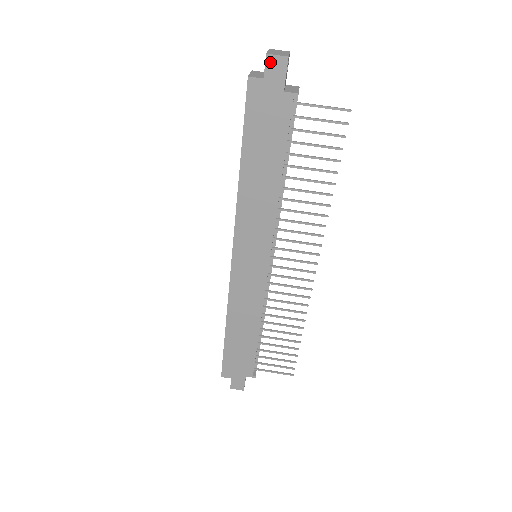
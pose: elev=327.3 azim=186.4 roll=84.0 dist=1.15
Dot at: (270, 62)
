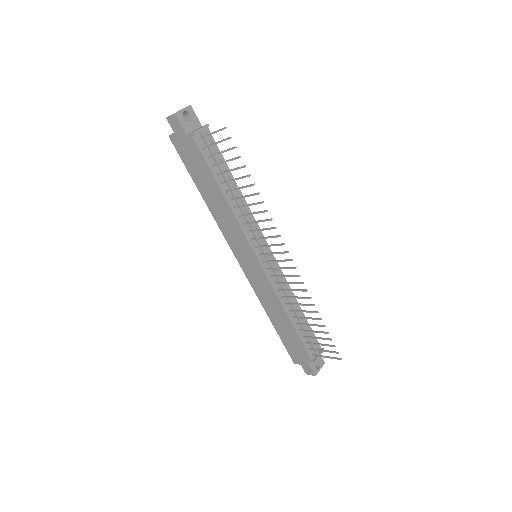
Dot at: (170, 121)
